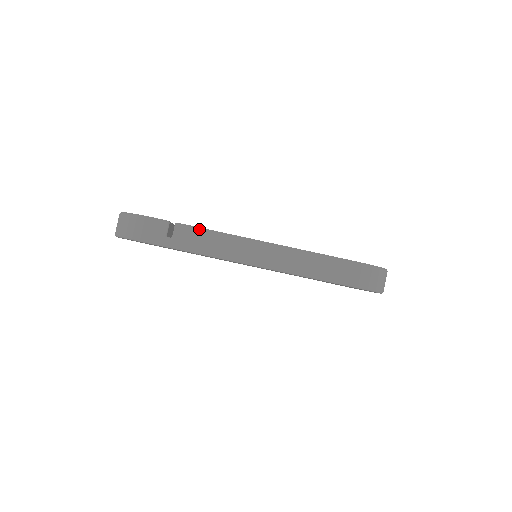
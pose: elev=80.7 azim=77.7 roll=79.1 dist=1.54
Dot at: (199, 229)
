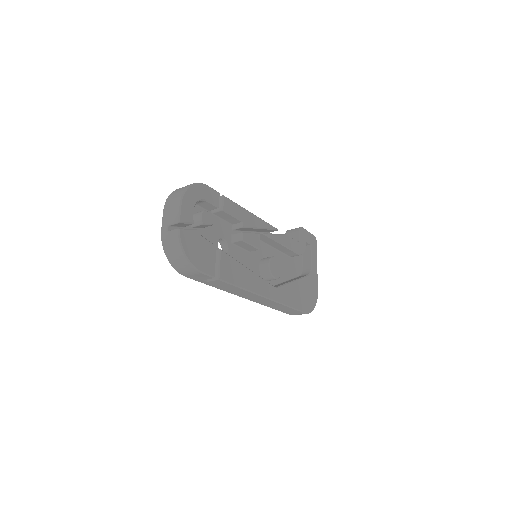
Dot at: (231, 285)
